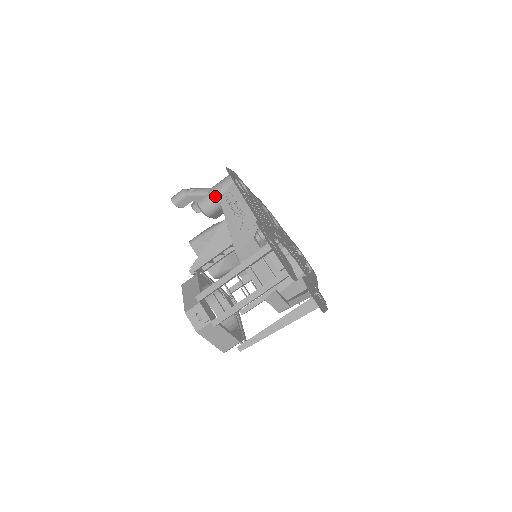
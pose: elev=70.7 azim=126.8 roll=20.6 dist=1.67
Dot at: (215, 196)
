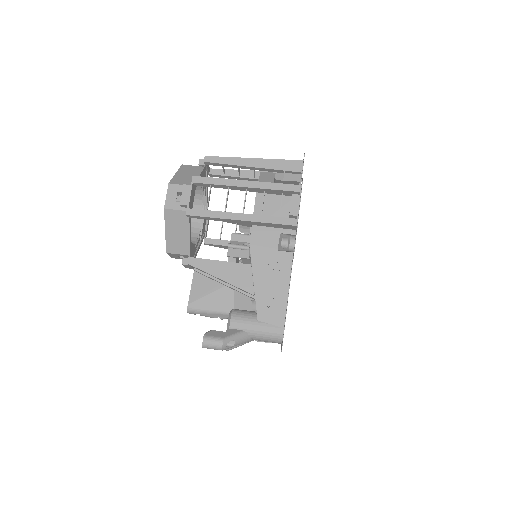
Dot at: occluded
